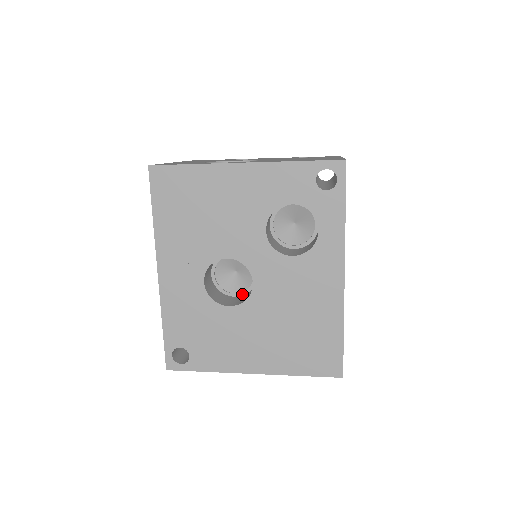
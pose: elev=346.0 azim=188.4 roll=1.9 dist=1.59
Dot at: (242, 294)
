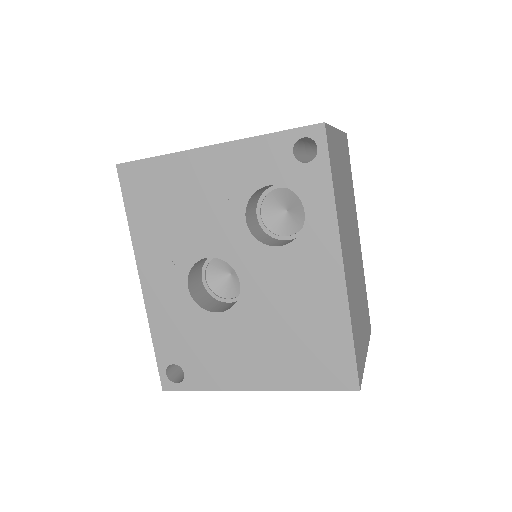
Dot at: (237, 299)
